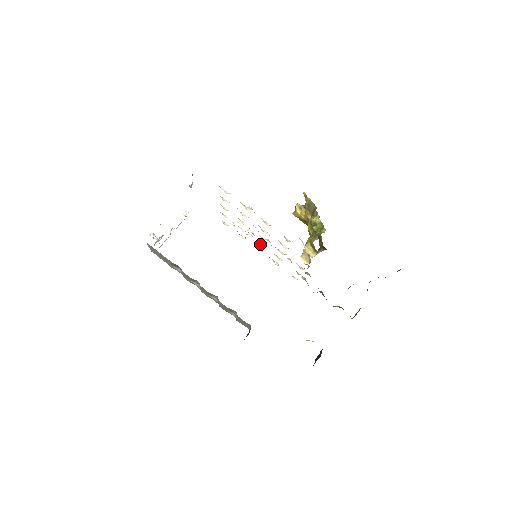
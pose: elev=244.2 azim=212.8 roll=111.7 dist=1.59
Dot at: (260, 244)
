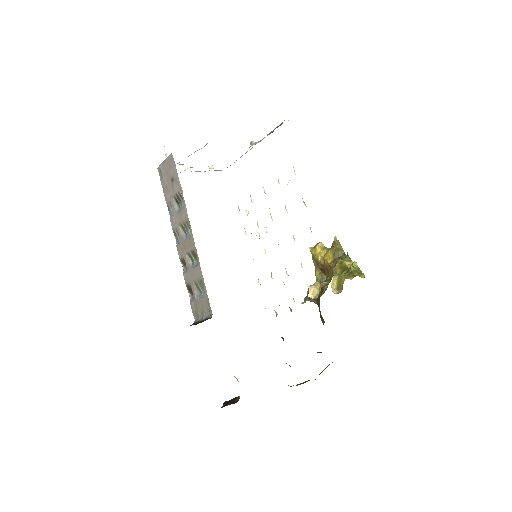
Dot at: (264, 249)
